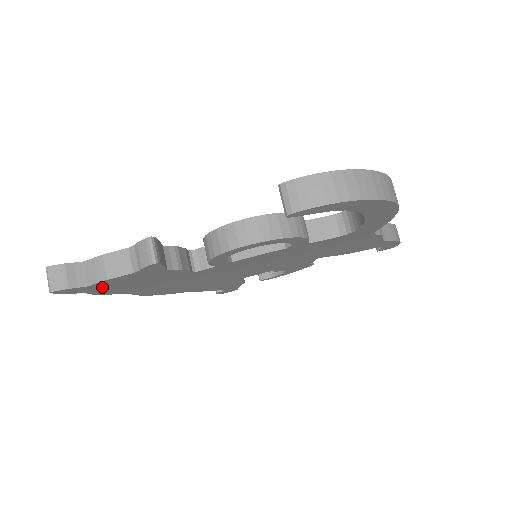
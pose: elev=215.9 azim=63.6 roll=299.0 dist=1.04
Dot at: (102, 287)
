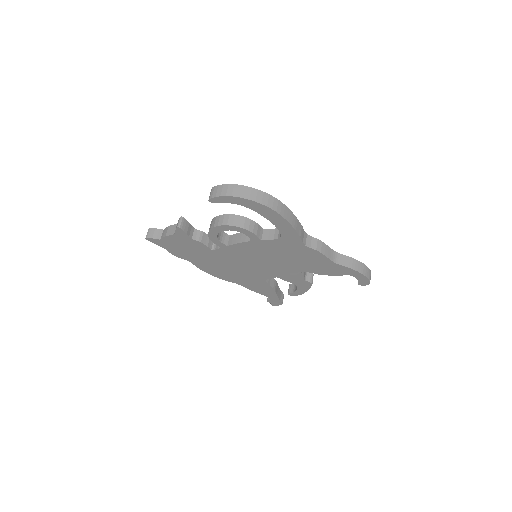
Dot at: (169, 245)
